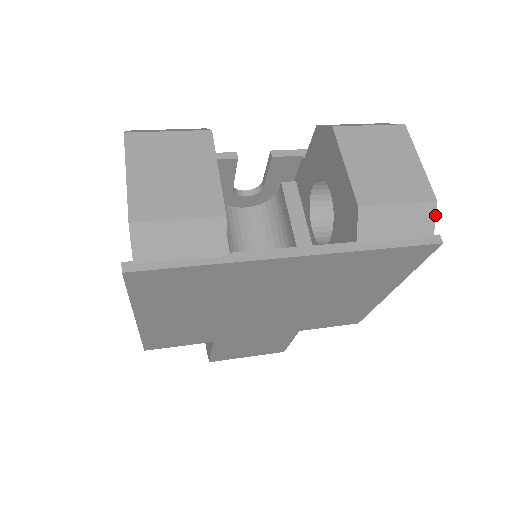
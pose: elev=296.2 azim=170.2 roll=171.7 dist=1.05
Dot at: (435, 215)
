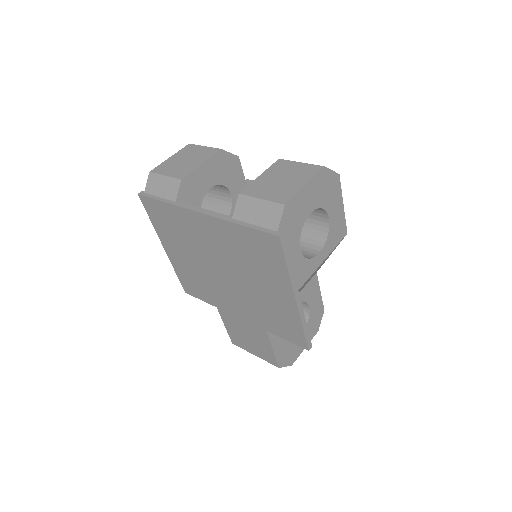
Dot at: (282, 215)
